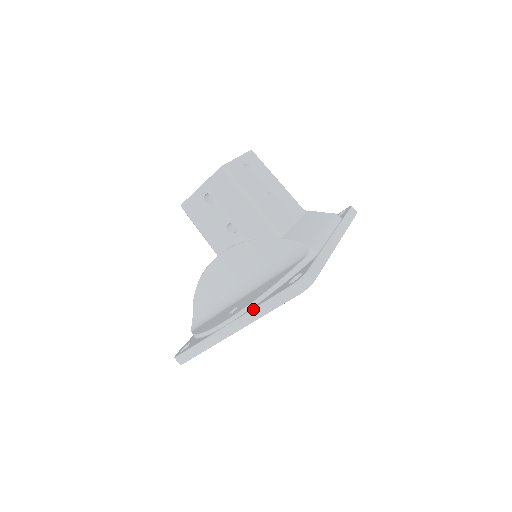
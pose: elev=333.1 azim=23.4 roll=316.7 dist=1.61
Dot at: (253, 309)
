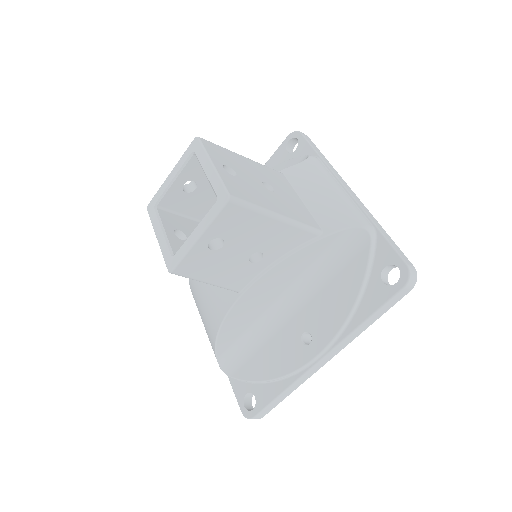
Dot at: (354, 331)
